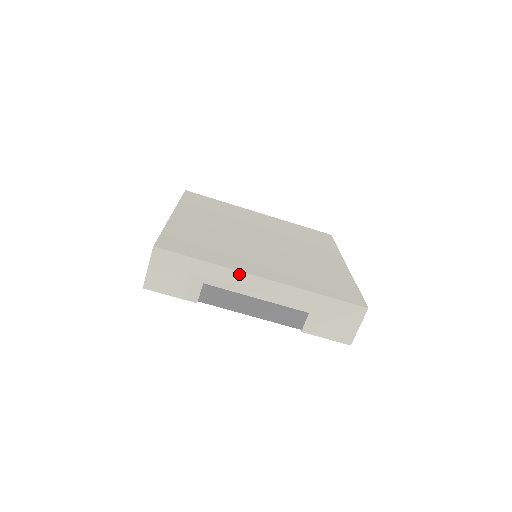
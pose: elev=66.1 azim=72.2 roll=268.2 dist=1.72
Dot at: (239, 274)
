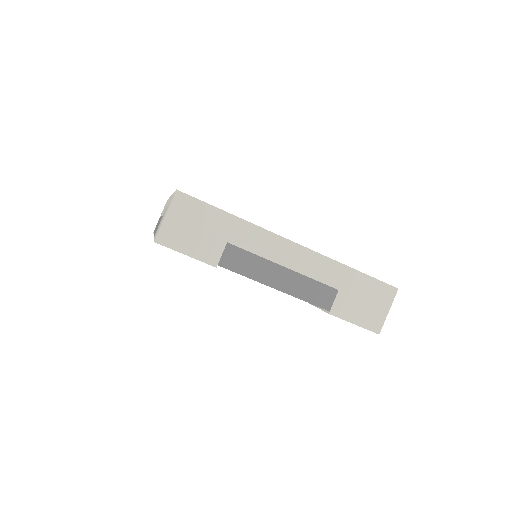
Dot at: (269, 235)
